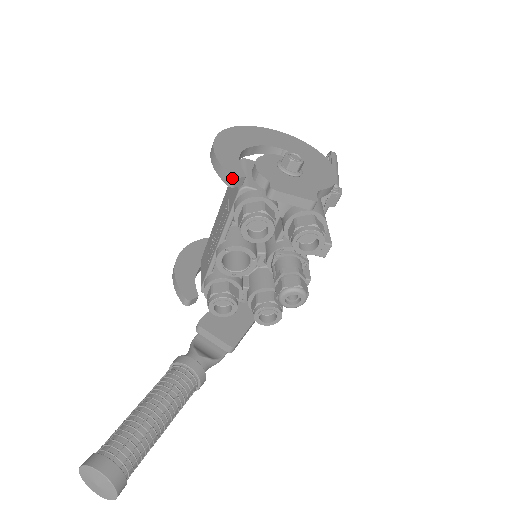
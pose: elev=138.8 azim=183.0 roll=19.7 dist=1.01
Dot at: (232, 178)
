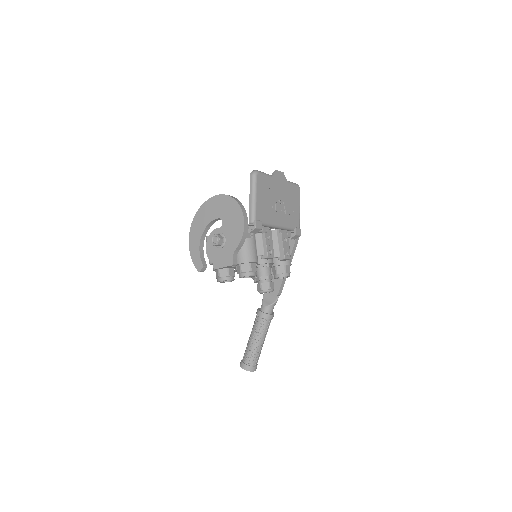
Dot at: occluded
